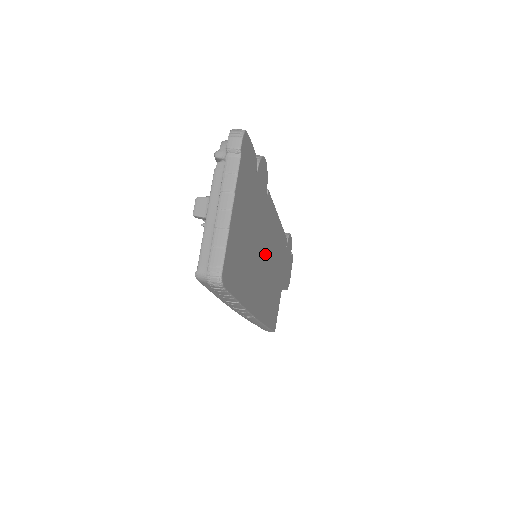
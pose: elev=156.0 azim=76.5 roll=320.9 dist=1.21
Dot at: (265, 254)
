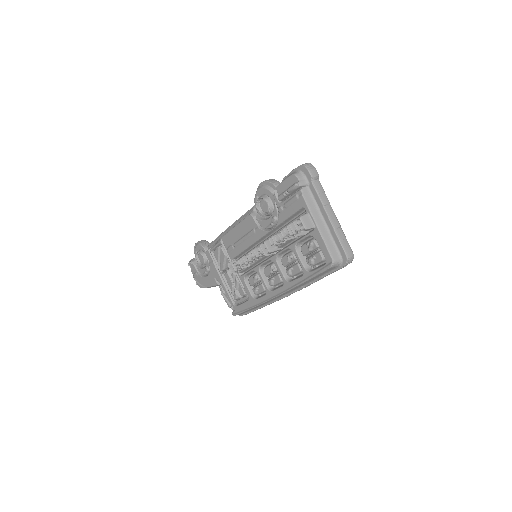
Dot at: occluded
